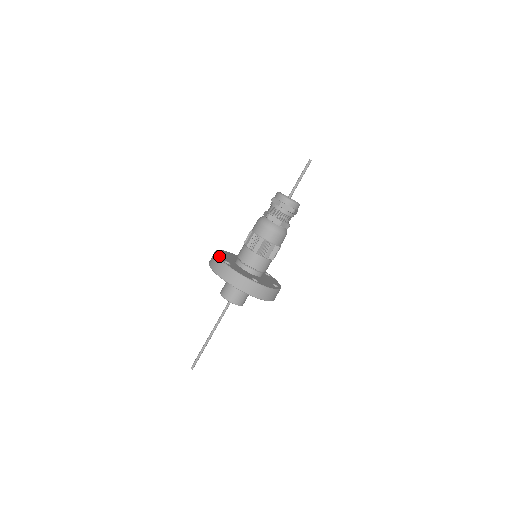
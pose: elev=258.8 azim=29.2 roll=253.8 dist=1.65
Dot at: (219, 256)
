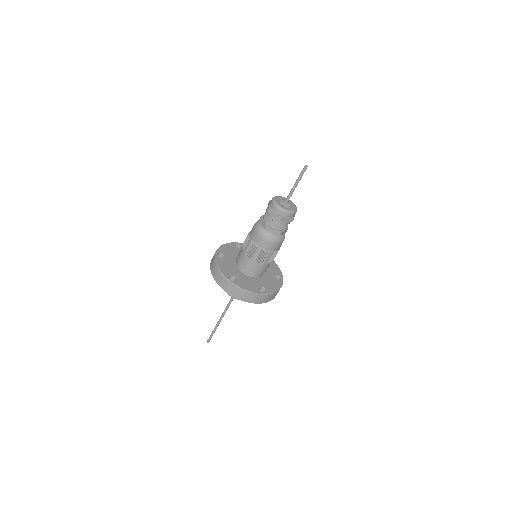
Dot at: (221, 248)
